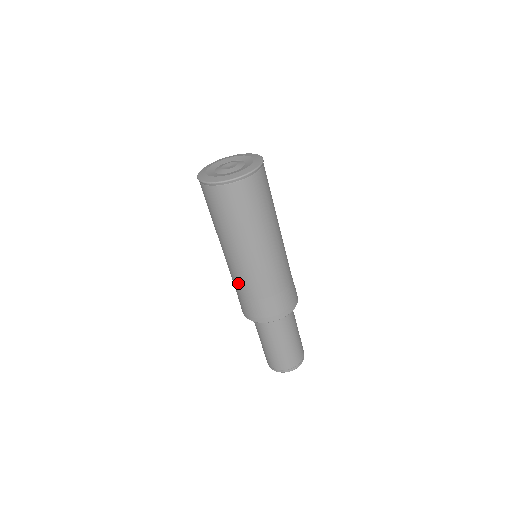
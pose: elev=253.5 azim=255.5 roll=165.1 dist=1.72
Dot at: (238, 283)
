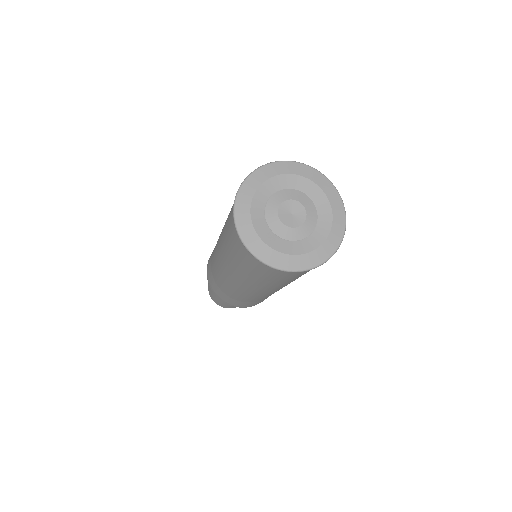
Dot at: (218, 278)
